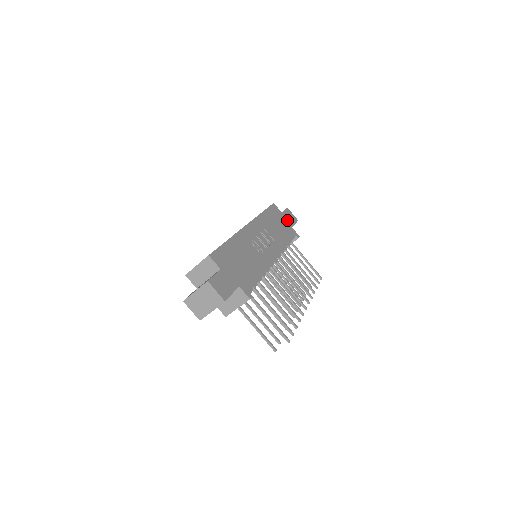
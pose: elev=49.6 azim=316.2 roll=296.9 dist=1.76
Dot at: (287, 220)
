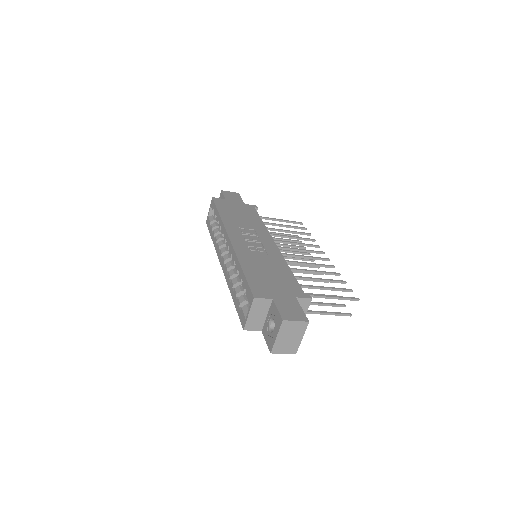
Dot at: (235, 201)
